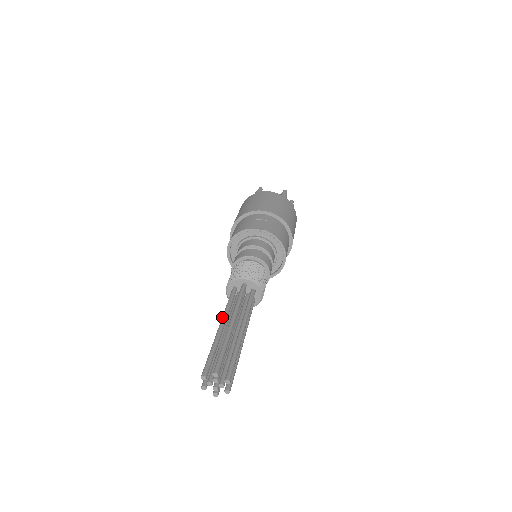
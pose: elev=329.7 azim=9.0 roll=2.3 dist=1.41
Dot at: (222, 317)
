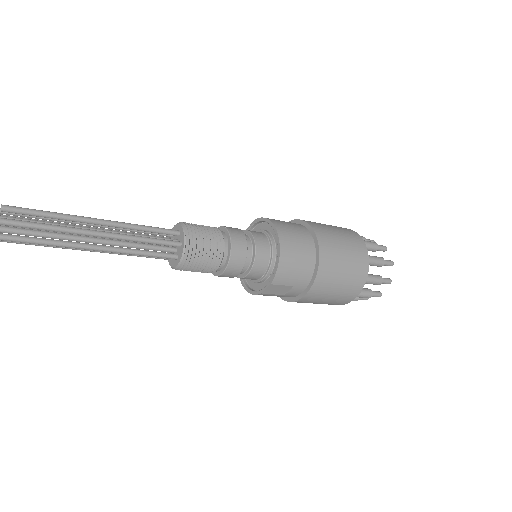
Dot at: occluded
